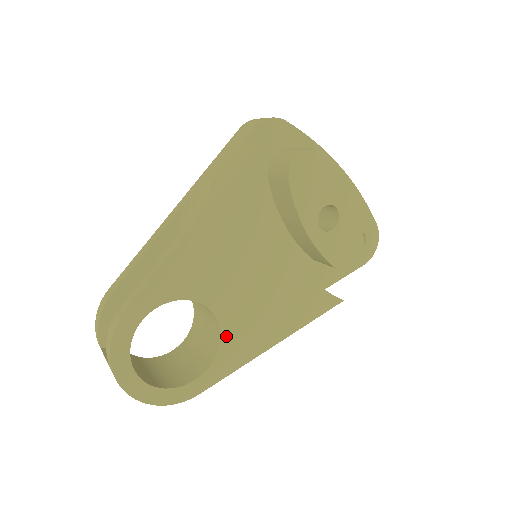
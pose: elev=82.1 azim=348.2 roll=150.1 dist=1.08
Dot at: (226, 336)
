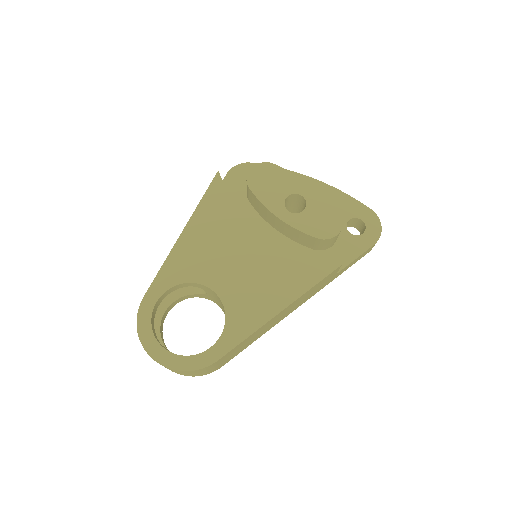
Dot at: (229, 308)
